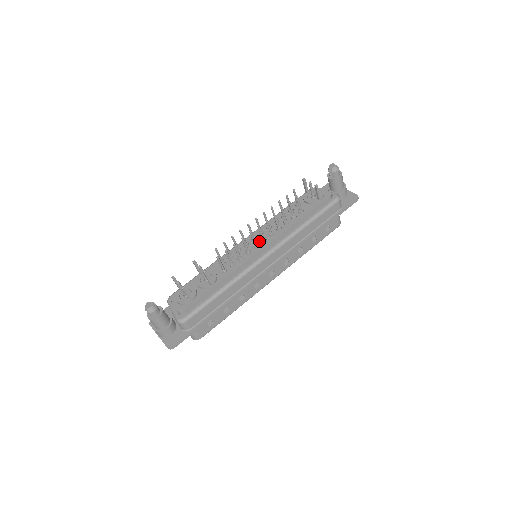
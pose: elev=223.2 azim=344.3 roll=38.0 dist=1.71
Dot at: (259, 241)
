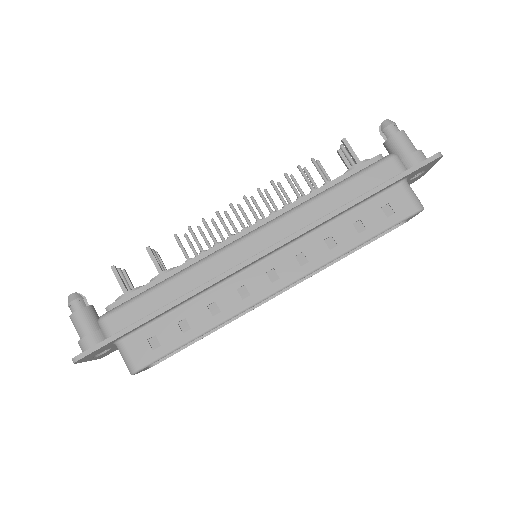
Dot at: occluded
